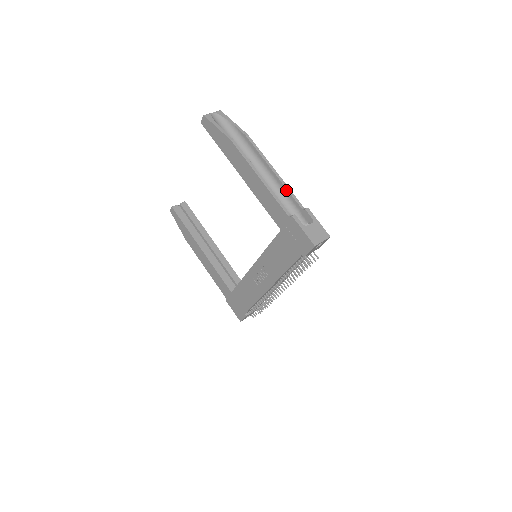
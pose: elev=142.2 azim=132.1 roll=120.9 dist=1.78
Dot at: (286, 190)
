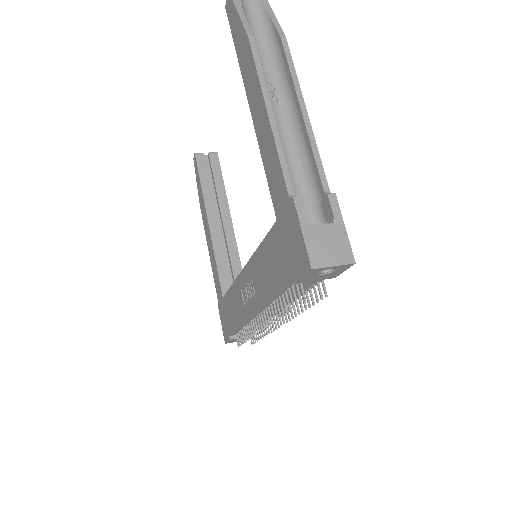
Dot at: (311, 150)
